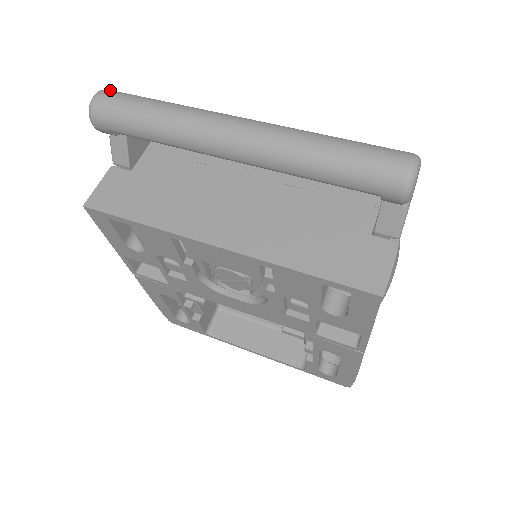
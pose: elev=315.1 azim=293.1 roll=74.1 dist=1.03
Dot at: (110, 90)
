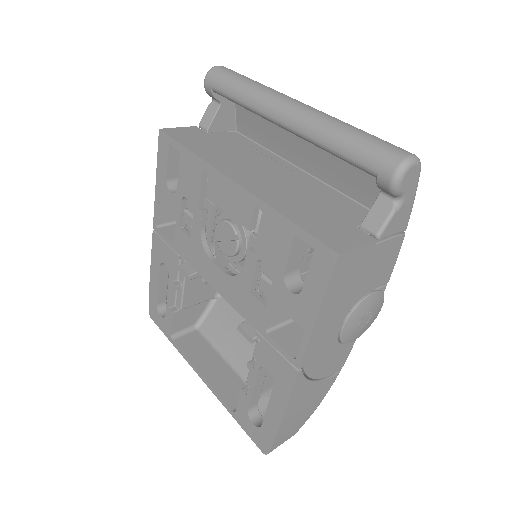
Dot at: occluded
